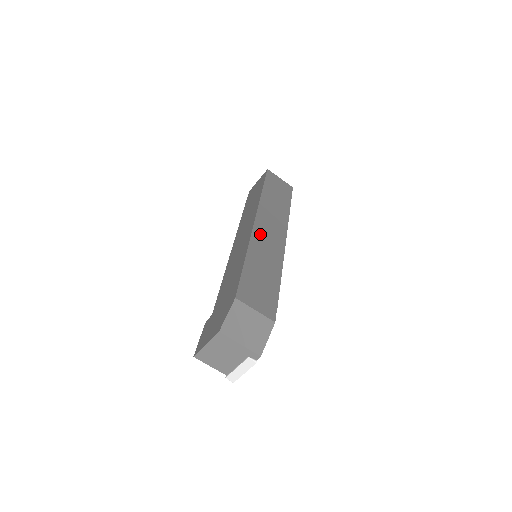
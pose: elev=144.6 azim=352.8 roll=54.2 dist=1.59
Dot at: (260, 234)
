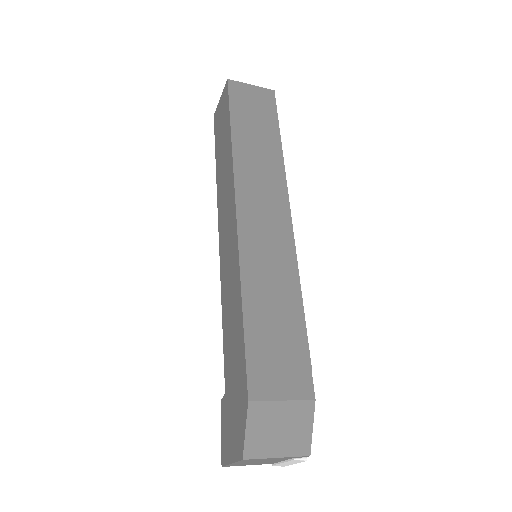
Dot at: (251, 234)
